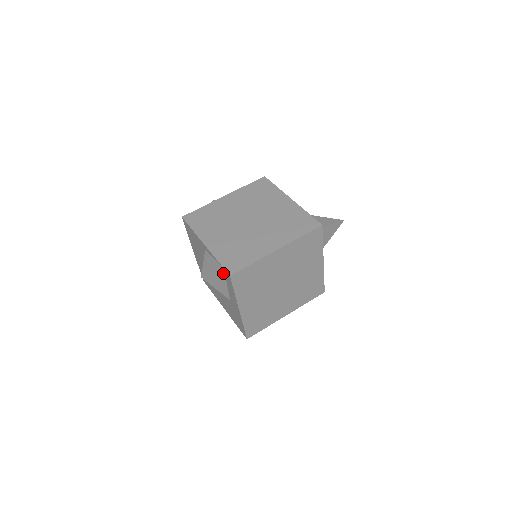
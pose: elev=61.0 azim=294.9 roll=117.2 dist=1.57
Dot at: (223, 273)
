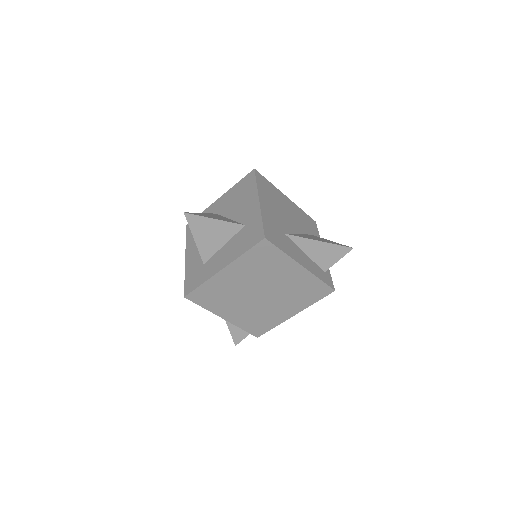
Dot at: occluded
